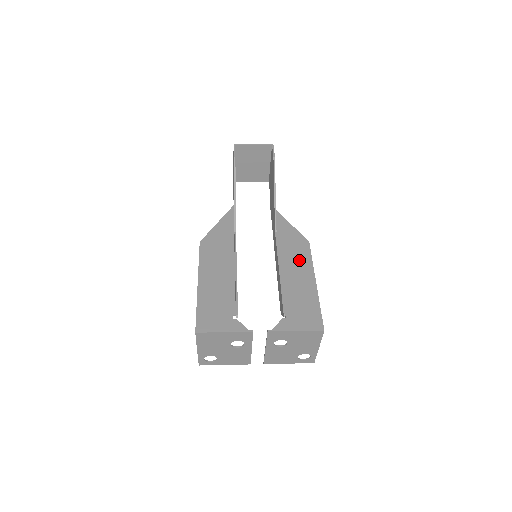
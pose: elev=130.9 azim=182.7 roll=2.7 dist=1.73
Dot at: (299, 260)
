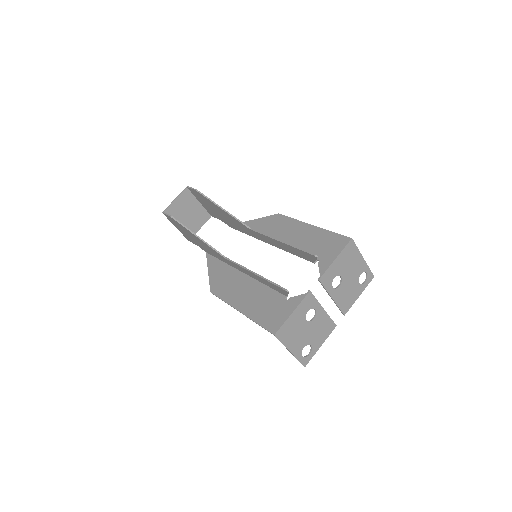
Dot at: (285, 228)
